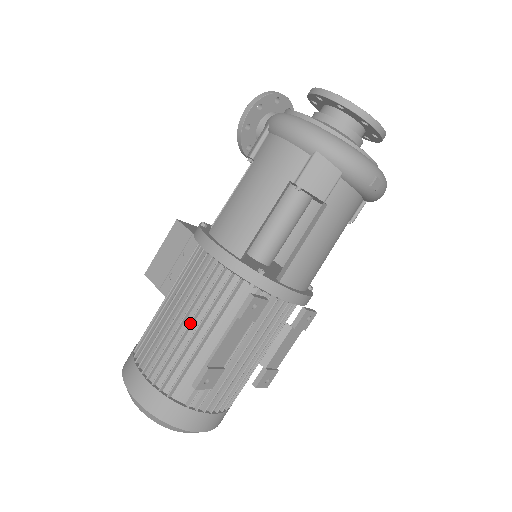
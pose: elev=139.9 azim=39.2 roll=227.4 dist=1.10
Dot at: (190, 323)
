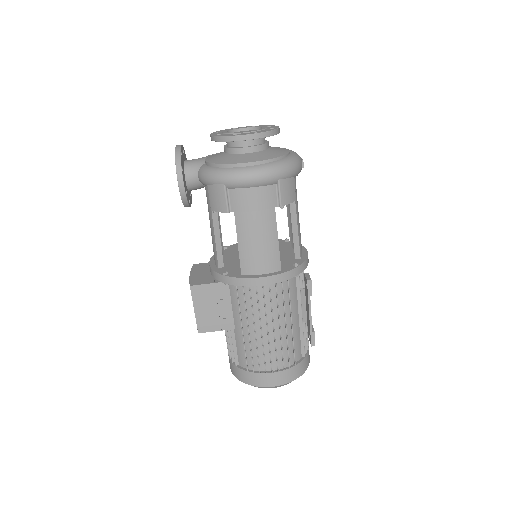
Dot at: (280, 325)
